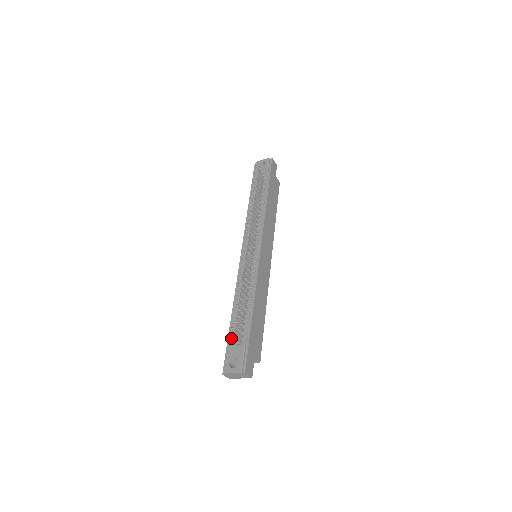
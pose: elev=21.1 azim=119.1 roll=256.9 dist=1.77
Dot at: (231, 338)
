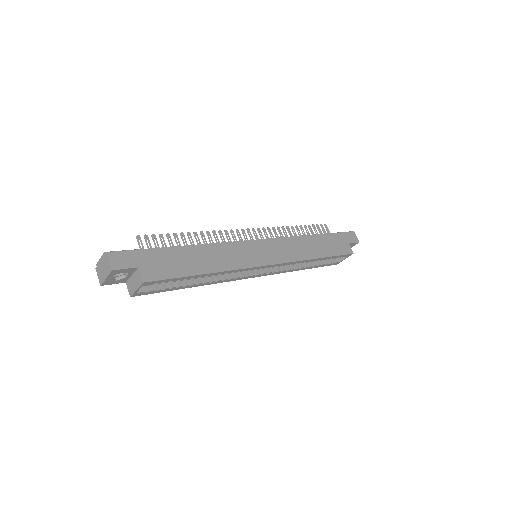
Dot at: occluded
